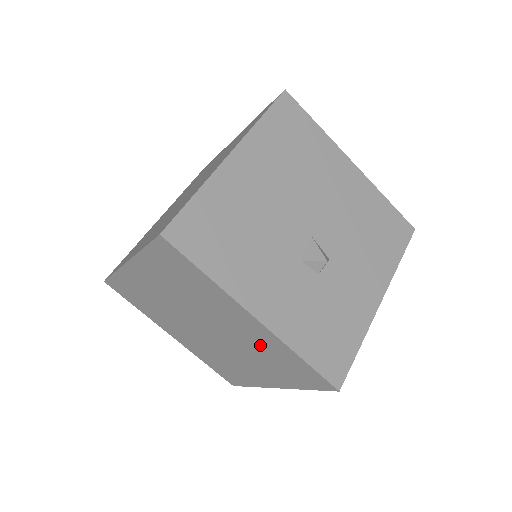
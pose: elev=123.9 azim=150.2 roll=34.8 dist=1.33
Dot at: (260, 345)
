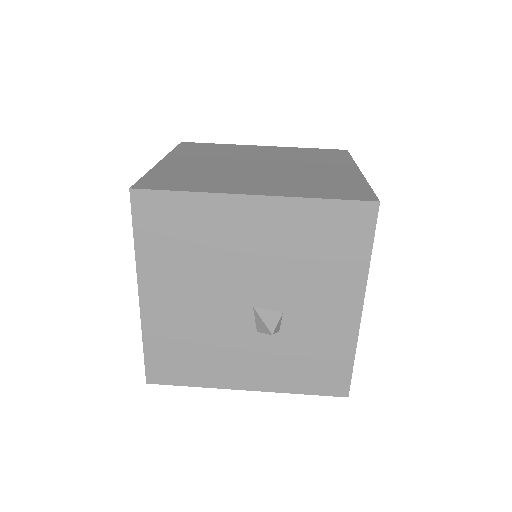
Dot at: occluded
